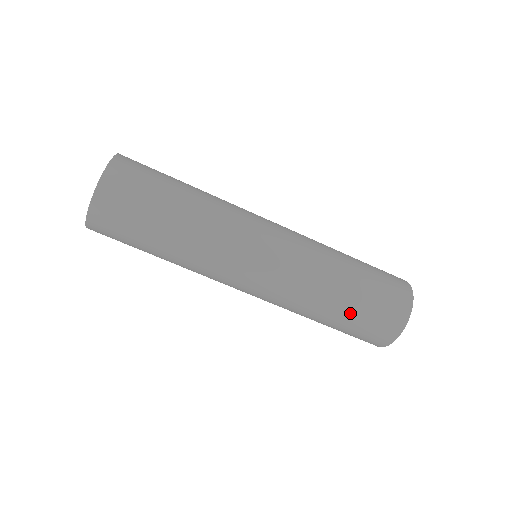
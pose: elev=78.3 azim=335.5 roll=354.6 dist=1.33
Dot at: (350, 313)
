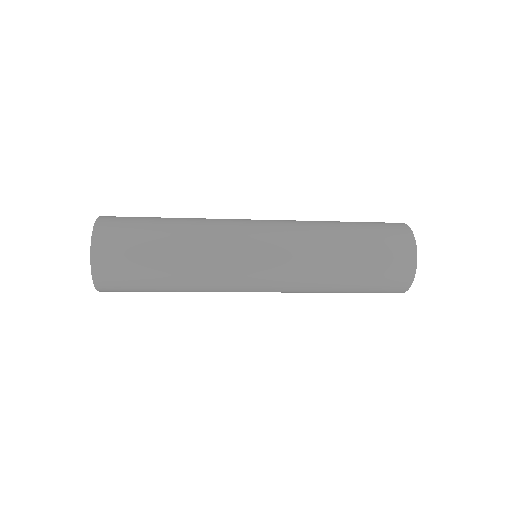
Dot at: (351, 292)
